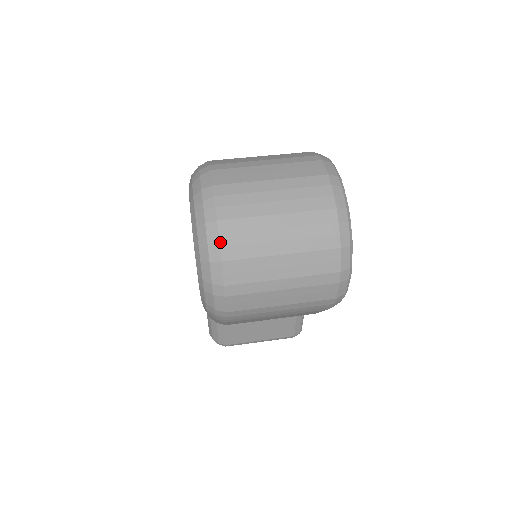
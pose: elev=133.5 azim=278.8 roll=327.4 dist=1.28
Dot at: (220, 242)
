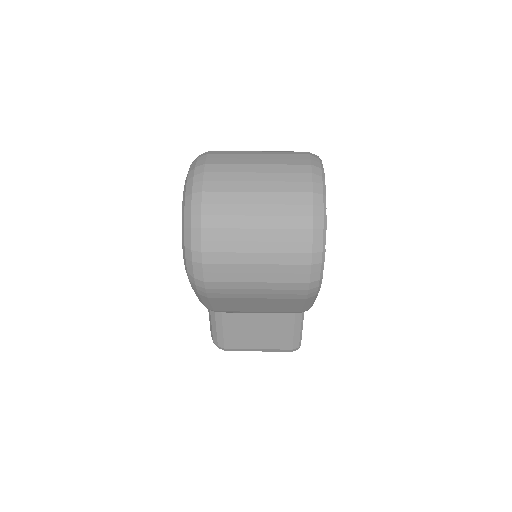
Dot at: (202, 210)
